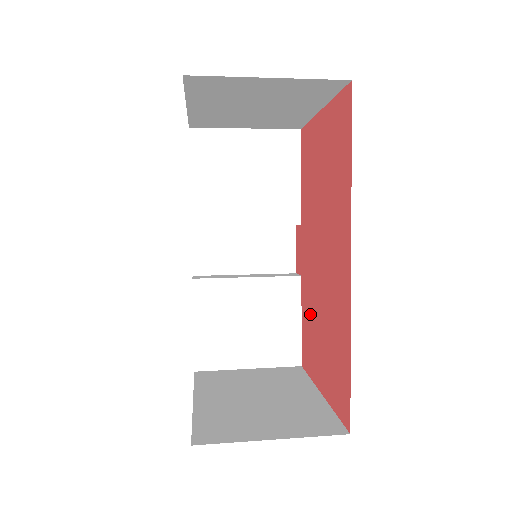
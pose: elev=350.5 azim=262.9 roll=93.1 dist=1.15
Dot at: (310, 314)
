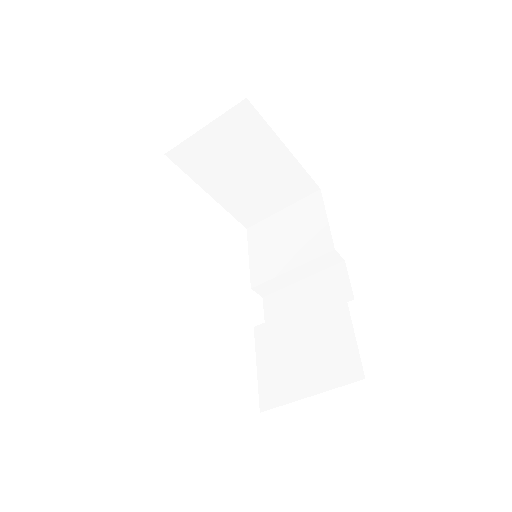
Dot at: occluded
